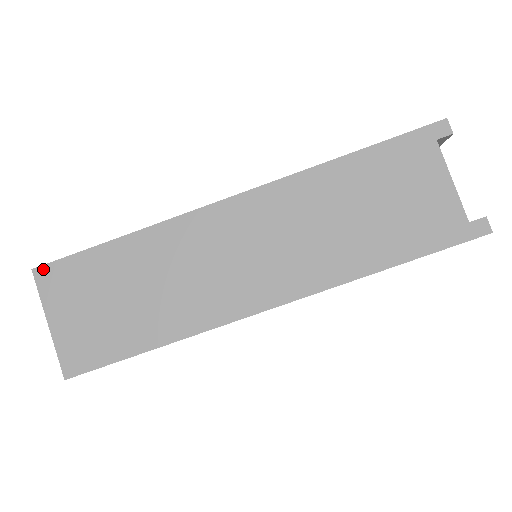
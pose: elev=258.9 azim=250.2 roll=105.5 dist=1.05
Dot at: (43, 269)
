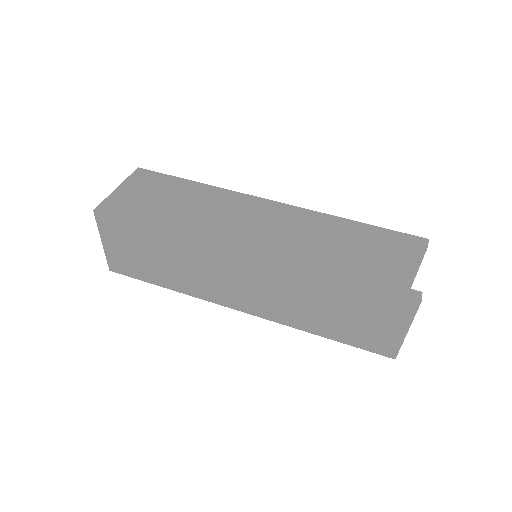
Dot at: (144, 170)
